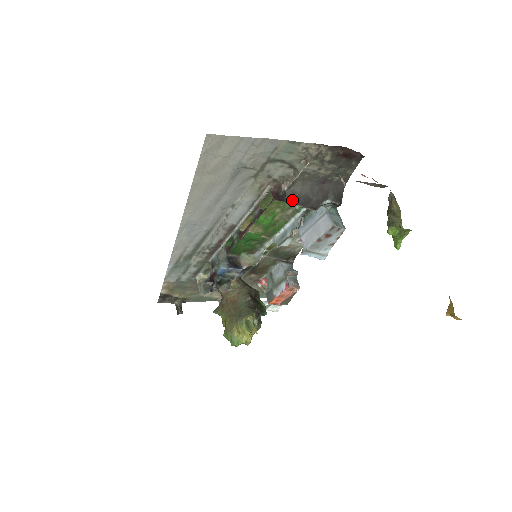
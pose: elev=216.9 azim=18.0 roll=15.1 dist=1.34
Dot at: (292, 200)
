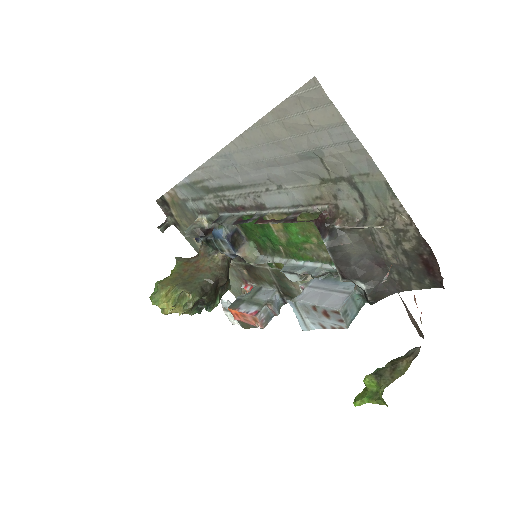
Dot at: (331, 243)
